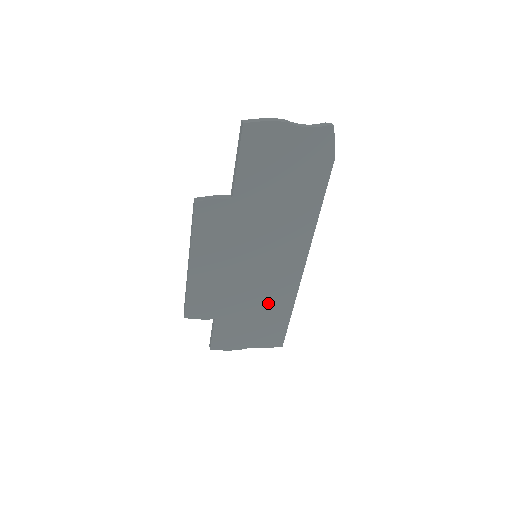
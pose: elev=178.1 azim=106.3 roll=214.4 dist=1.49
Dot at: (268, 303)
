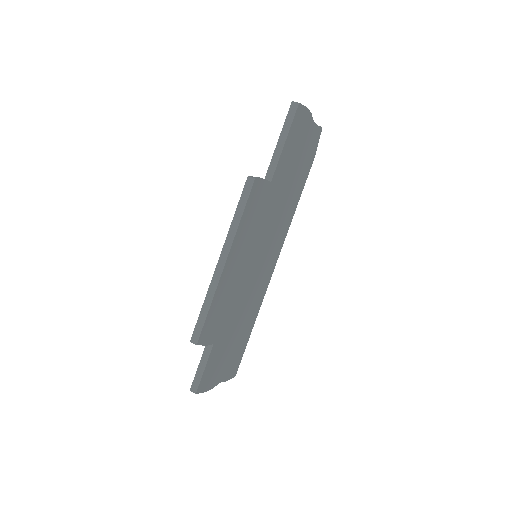
Dot at: (246, 317)
